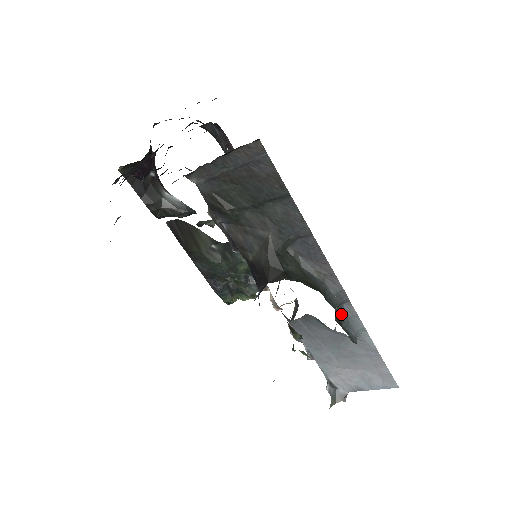
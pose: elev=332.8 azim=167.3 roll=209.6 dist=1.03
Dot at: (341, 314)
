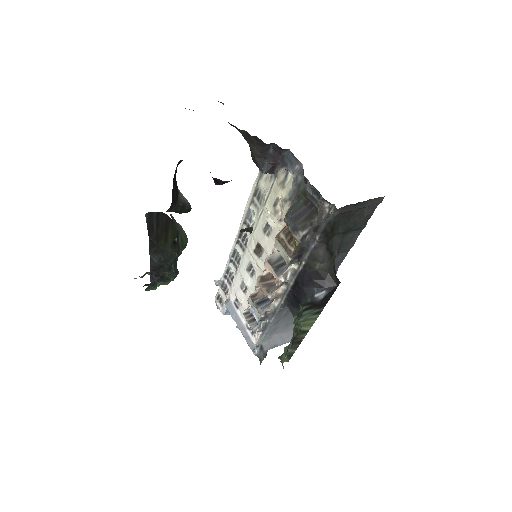
Dot at: occluded
